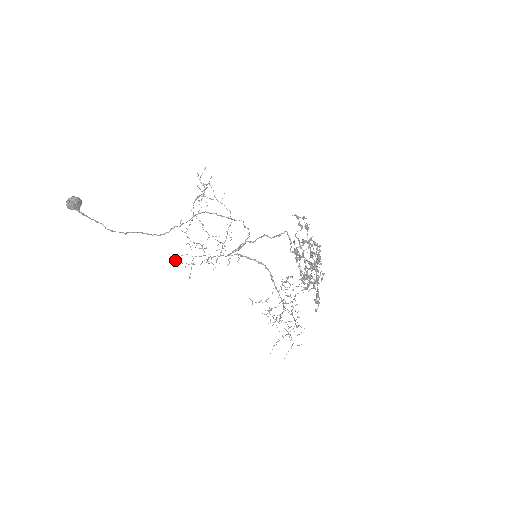
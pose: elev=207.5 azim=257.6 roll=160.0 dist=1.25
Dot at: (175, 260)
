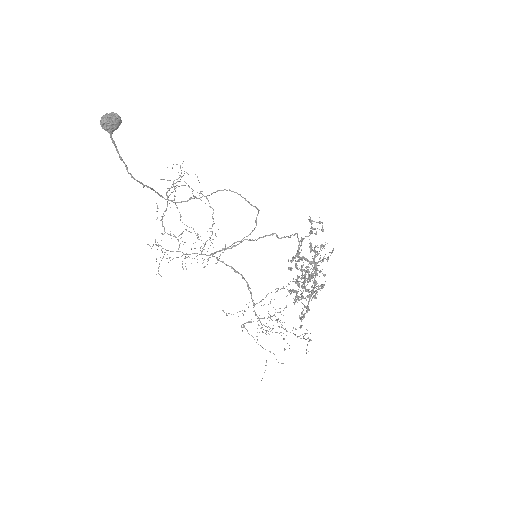
Dot at: occluded
